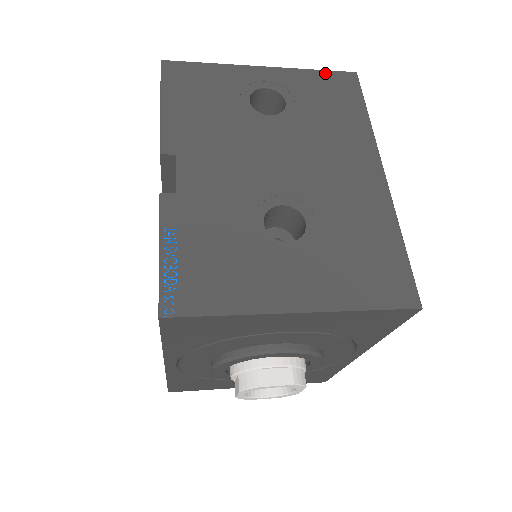
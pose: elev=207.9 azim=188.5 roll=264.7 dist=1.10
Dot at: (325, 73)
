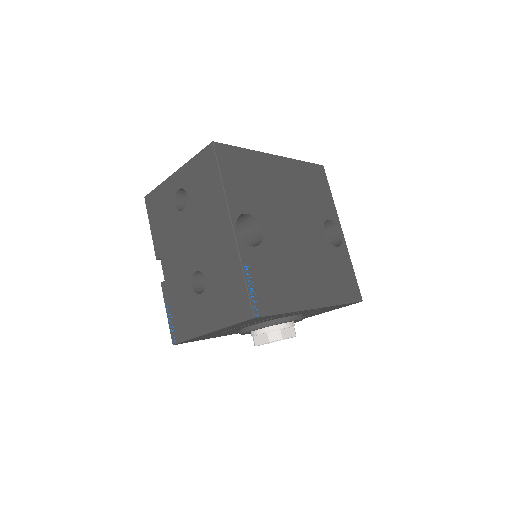
Dot at: (199, 156)
